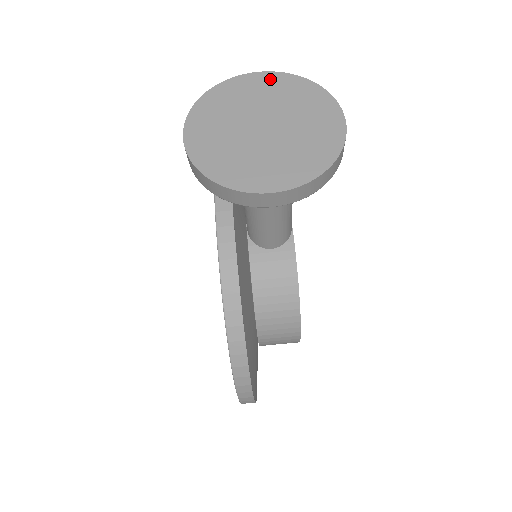
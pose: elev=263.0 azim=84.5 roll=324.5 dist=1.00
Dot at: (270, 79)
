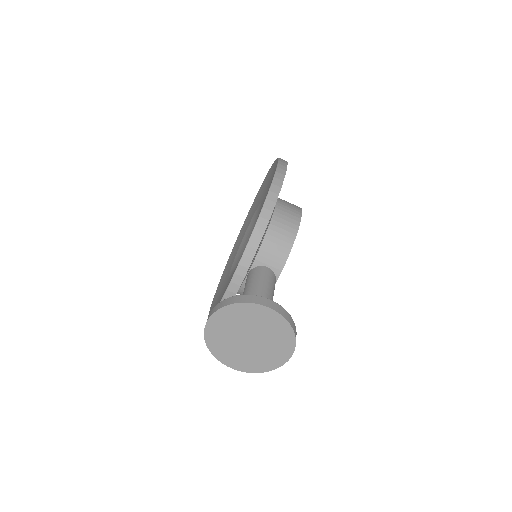
Dot at: (272, 316)
